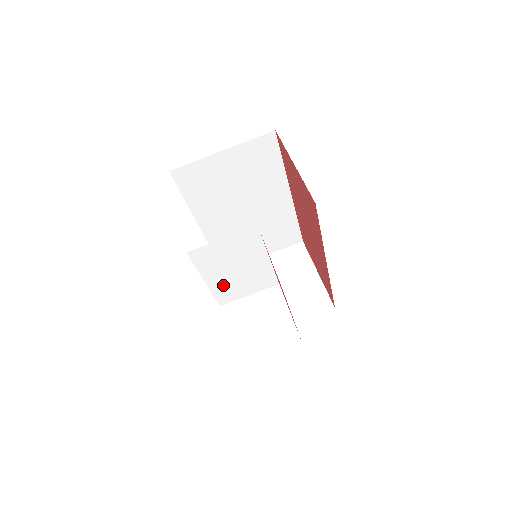
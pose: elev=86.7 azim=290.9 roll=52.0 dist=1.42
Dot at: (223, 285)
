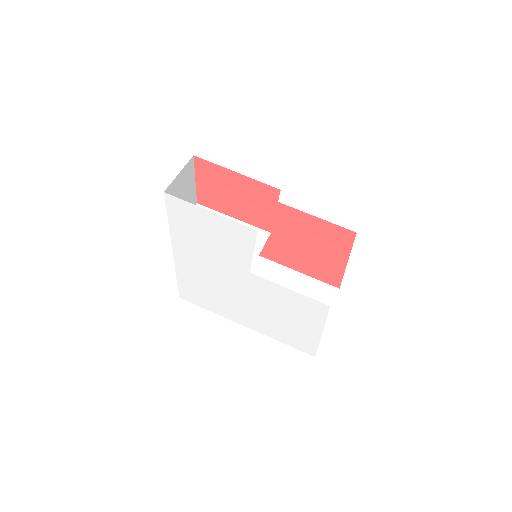
Dot at: occluded
